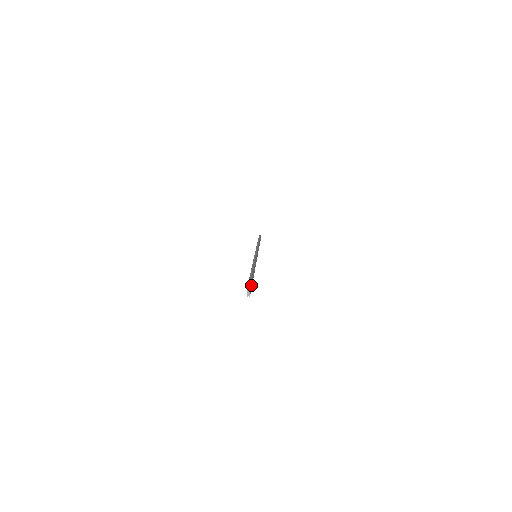
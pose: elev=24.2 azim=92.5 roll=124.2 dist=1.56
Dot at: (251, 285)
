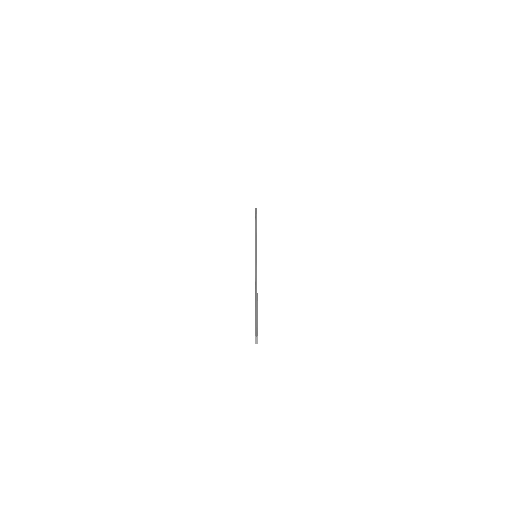
Dot at: occluded
